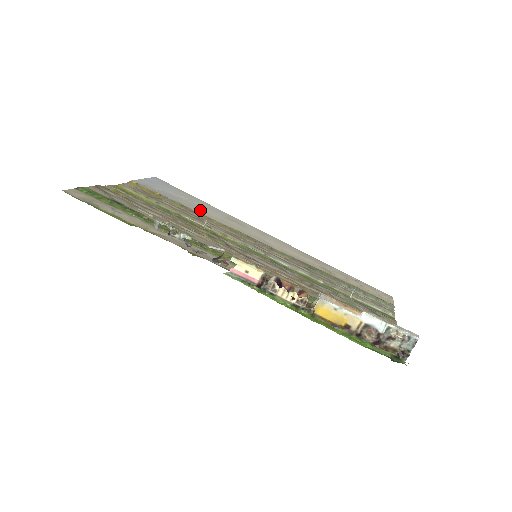
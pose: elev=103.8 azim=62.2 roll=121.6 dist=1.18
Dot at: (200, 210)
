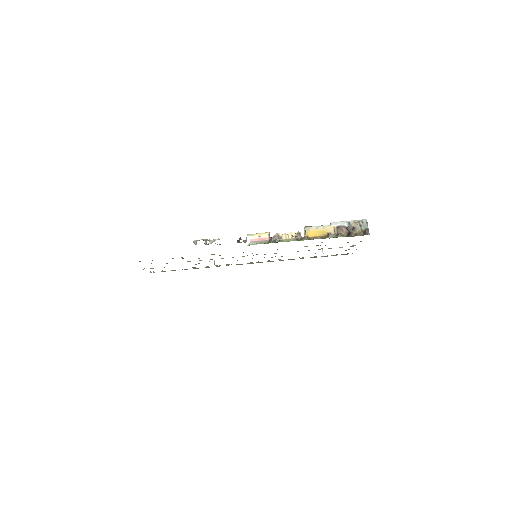
Dot at: occluded
